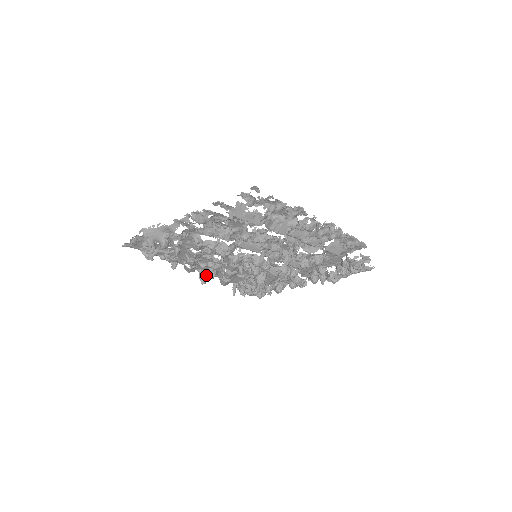
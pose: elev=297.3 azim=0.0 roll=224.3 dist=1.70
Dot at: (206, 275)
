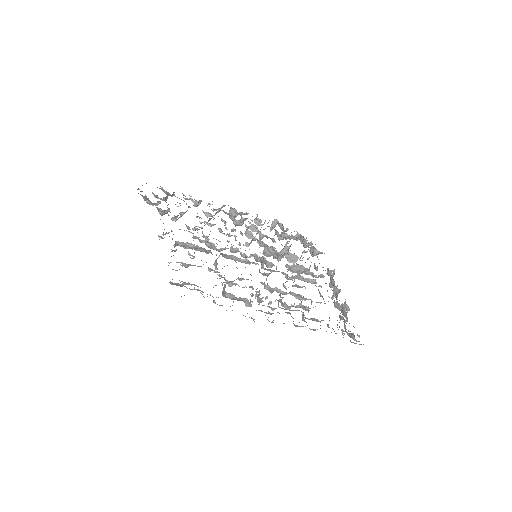
Dot at: (236, 214)
